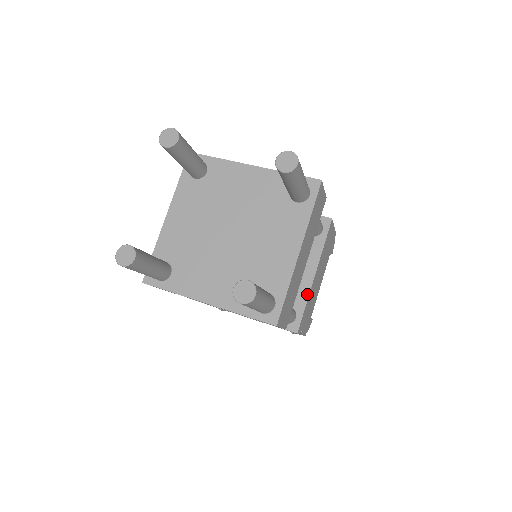
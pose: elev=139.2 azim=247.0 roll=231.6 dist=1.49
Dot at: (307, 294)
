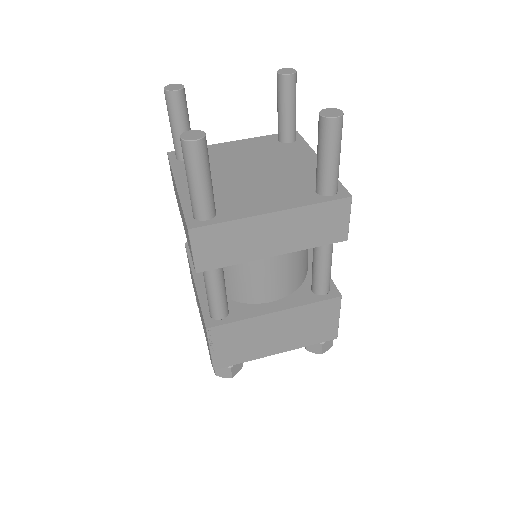
Dot at: occluded
